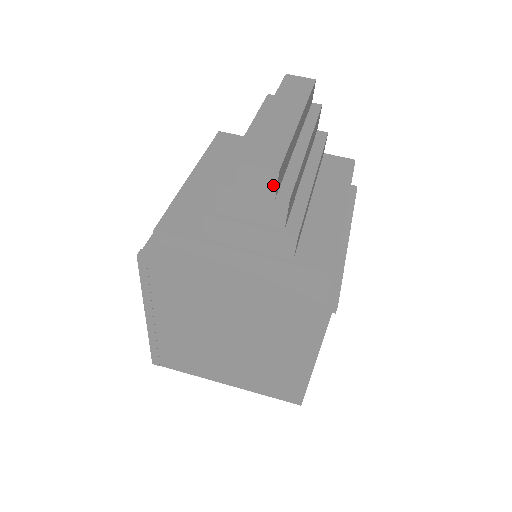
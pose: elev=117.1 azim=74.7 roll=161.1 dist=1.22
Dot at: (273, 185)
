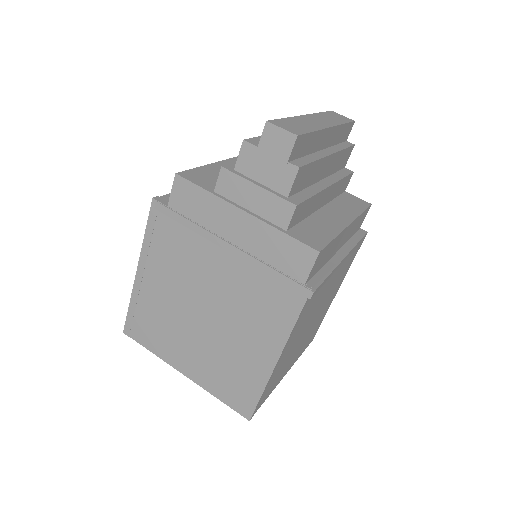
Dot at: (289, 149)
